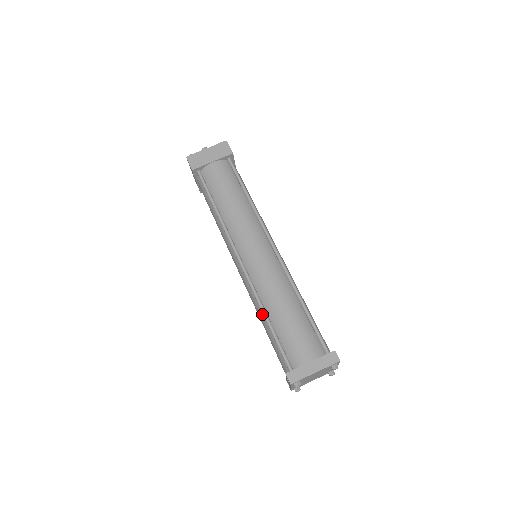
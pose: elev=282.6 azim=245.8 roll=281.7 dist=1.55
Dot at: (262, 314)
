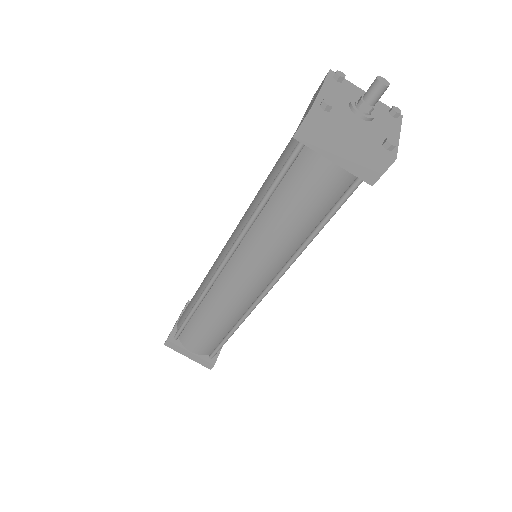
Dot at: occluded
